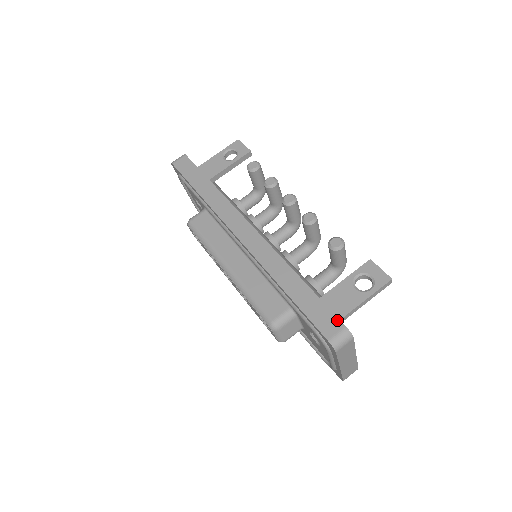
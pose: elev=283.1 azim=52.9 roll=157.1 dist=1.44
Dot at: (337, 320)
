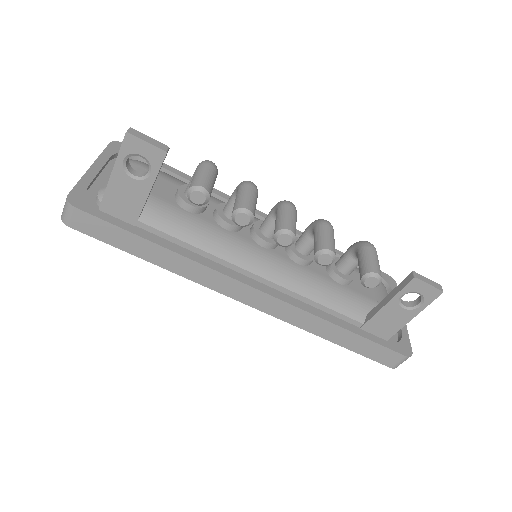
Dot at: (396, 354)
